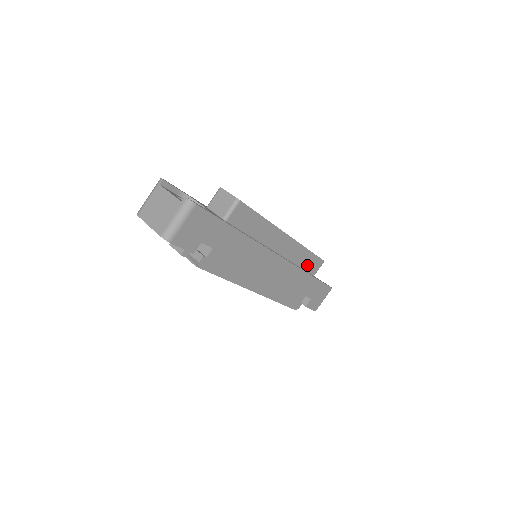
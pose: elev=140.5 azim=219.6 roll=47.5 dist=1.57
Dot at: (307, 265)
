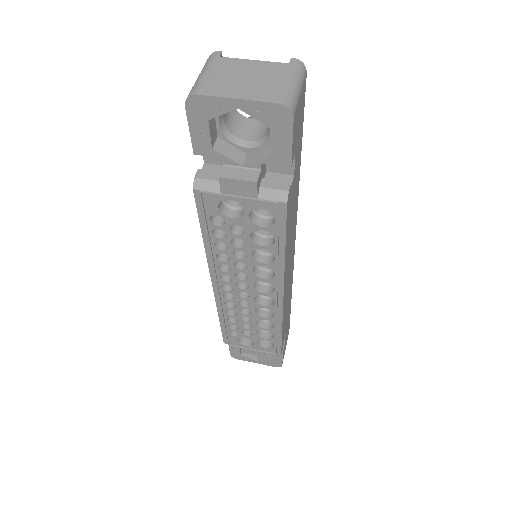
Dot at: occluded
